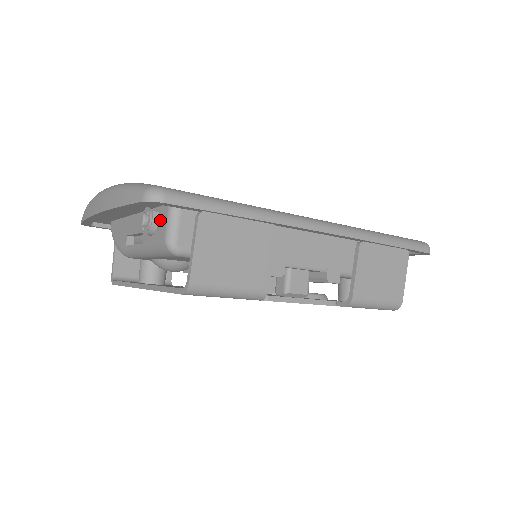
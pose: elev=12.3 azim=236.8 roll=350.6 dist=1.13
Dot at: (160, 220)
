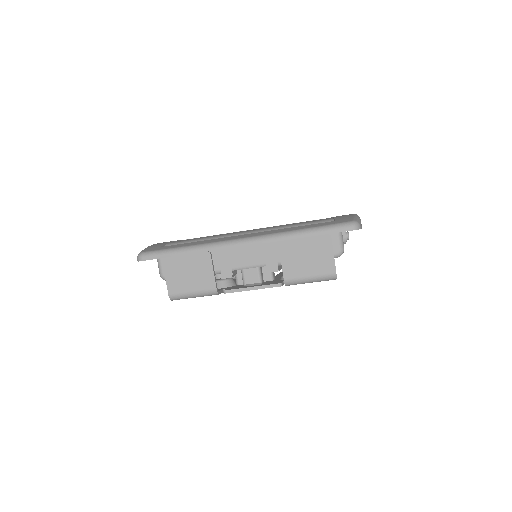
Dot at: occluded
